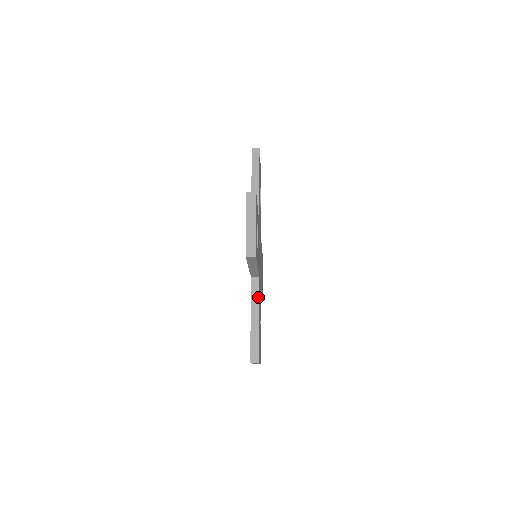
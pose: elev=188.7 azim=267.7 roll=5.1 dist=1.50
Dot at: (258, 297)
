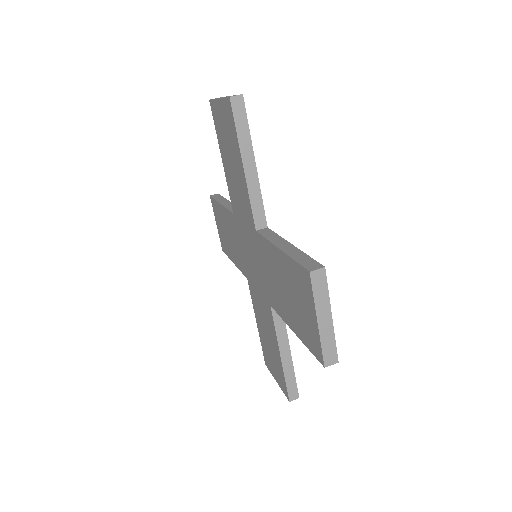
Dot at: (285, 328)
